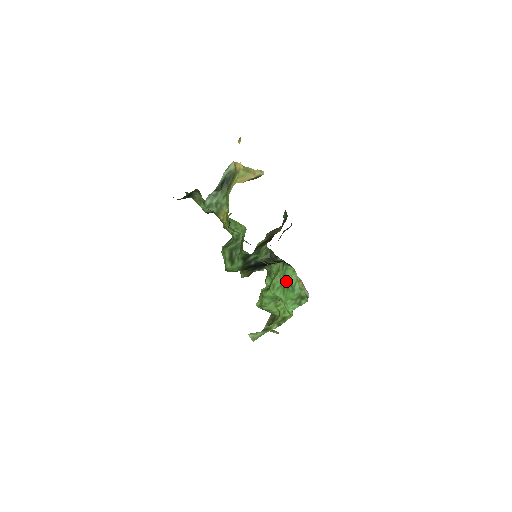
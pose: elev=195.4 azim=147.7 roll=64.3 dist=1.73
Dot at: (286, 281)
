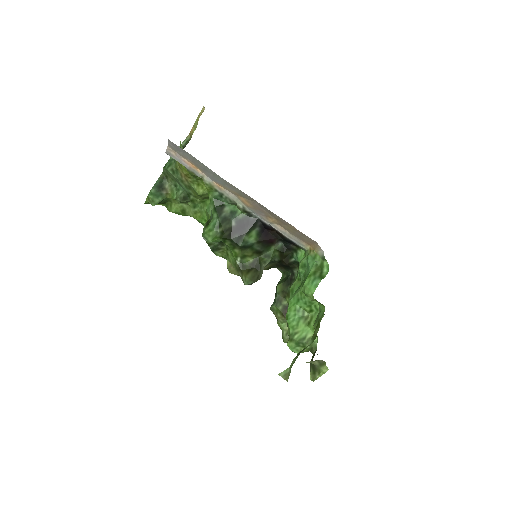
Dot at: (299, 267)
